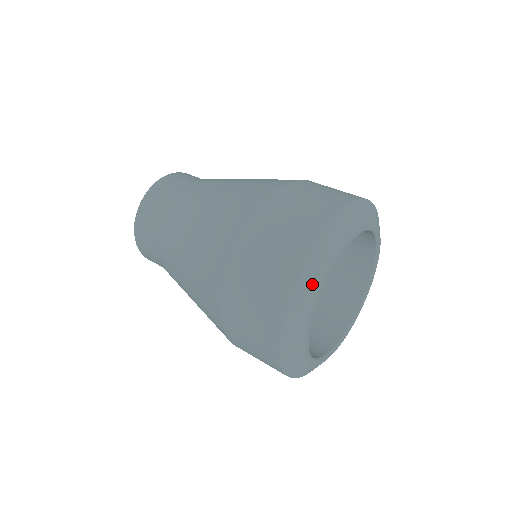
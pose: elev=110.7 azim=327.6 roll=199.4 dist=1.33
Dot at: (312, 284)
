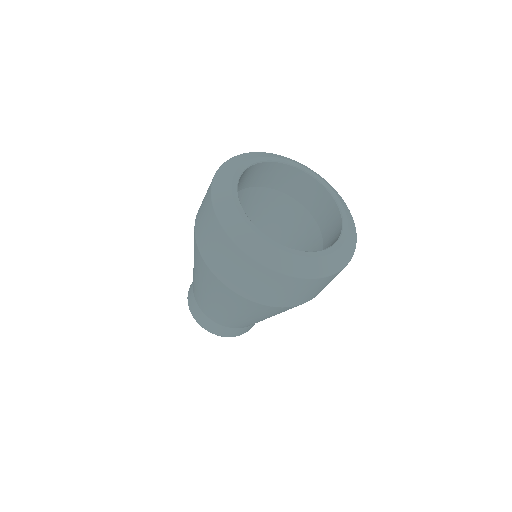
Dot at: (224, 193)
